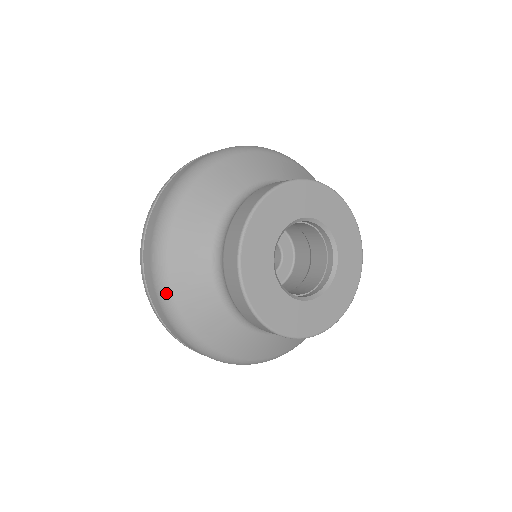
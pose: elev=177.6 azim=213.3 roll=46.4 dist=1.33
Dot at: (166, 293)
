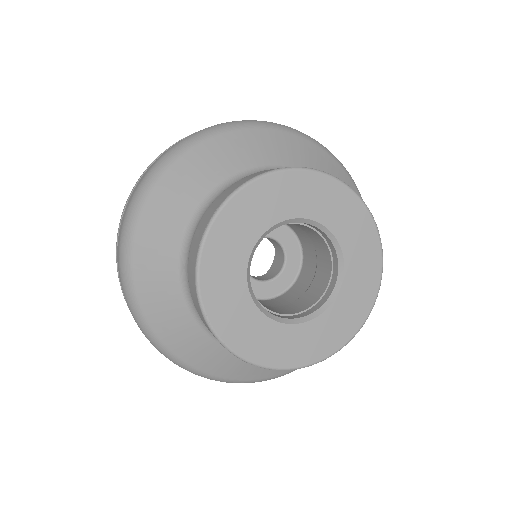
Dot at: (203, 375)
